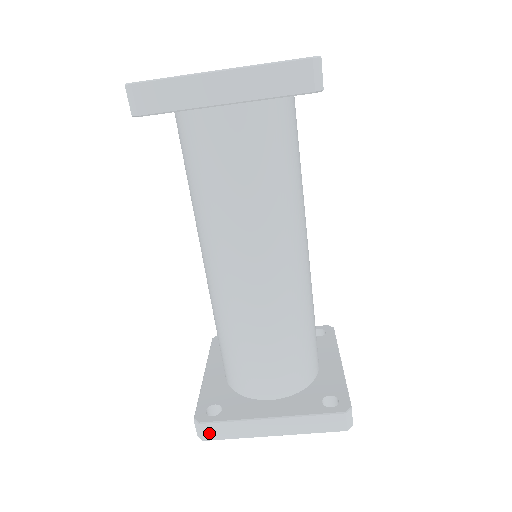
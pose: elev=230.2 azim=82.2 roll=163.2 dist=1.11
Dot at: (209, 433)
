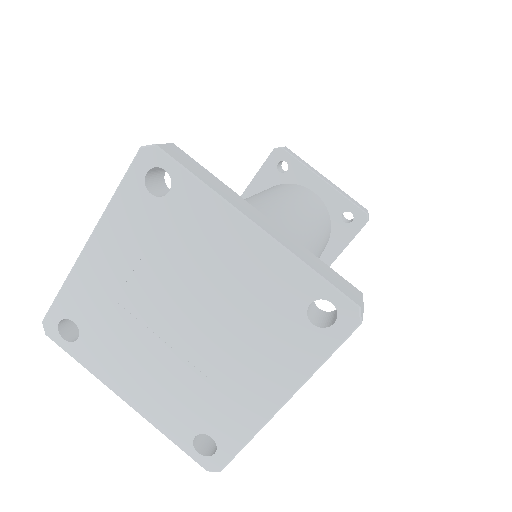
Dot at: (174, 152)
